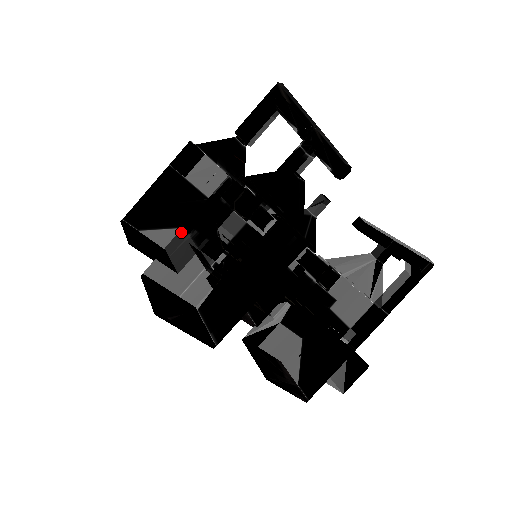
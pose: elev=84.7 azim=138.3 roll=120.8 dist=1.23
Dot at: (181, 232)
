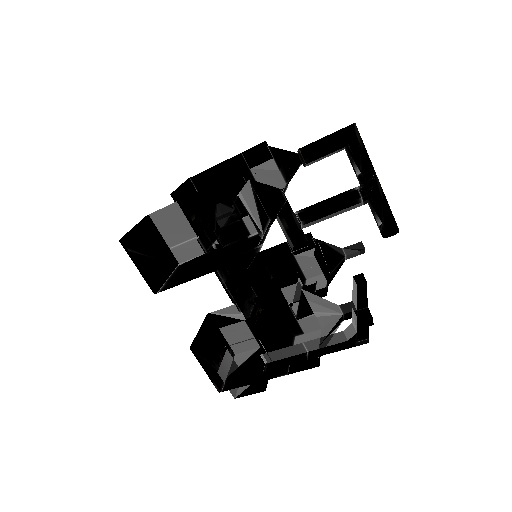
Dot at: (187, 198)
